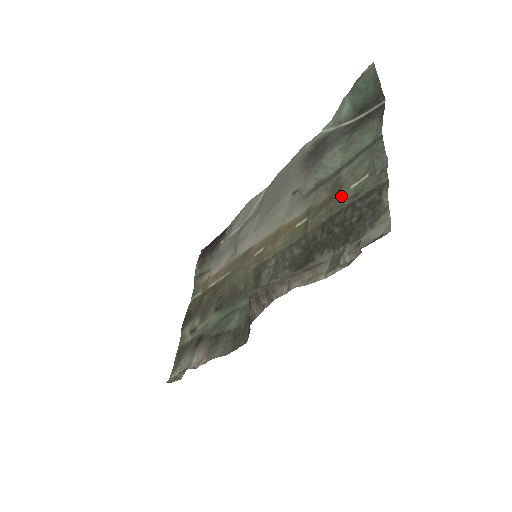
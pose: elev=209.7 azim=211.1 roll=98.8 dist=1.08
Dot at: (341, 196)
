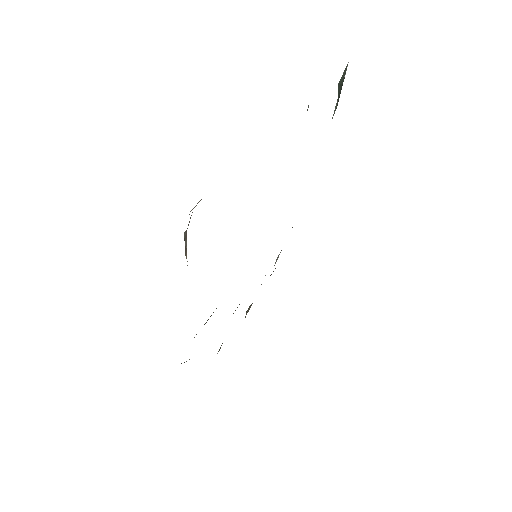
Dot at: occluded
